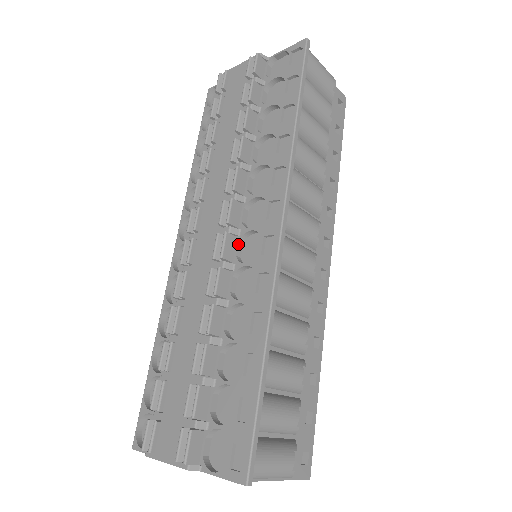
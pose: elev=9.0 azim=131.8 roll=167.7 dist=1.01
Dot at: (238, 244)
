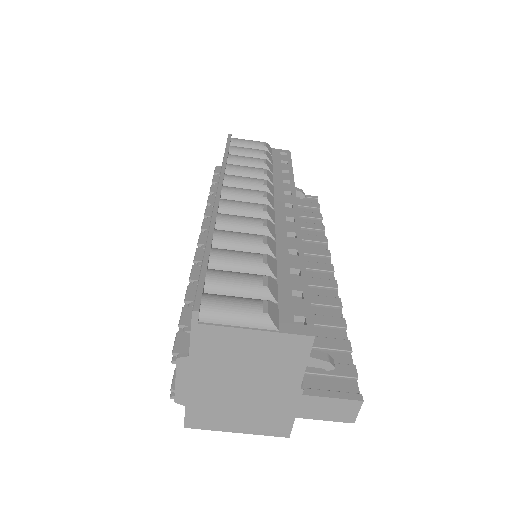
Dot at: occluded
